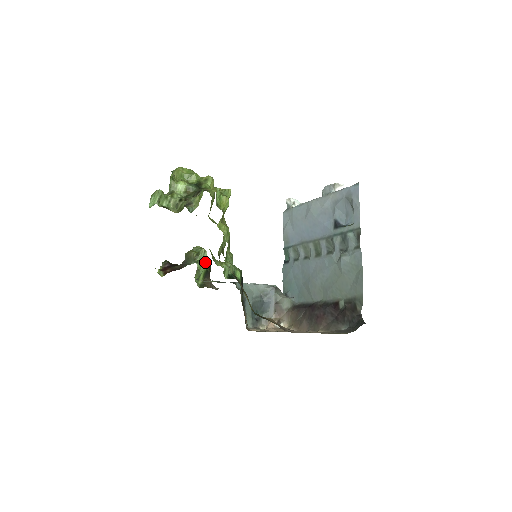
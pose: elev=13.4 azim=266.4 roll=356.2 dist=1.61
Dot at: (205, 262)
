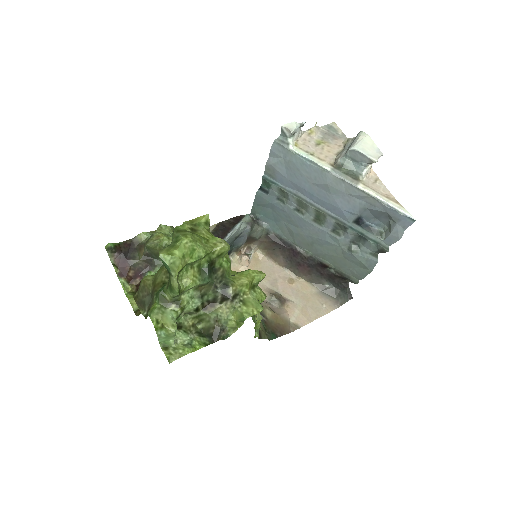
Dot at: occluded
